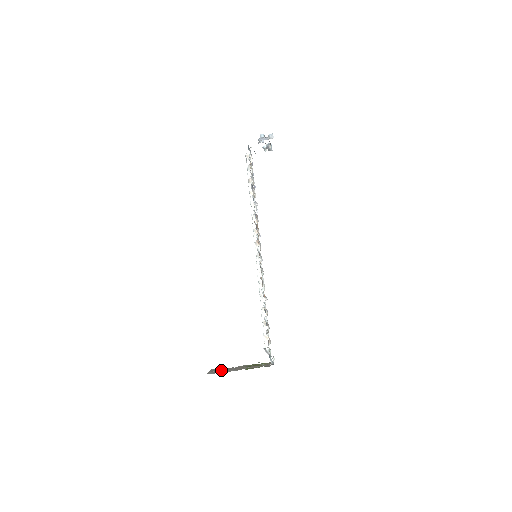
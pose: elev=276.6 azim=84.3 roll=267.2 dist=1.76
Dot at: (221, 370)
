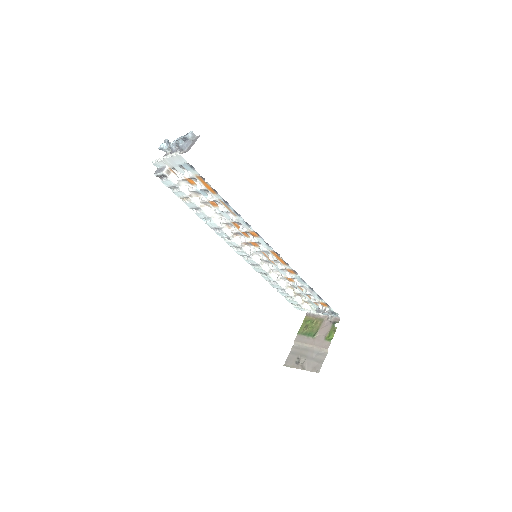
Dot at: (303, 358)
